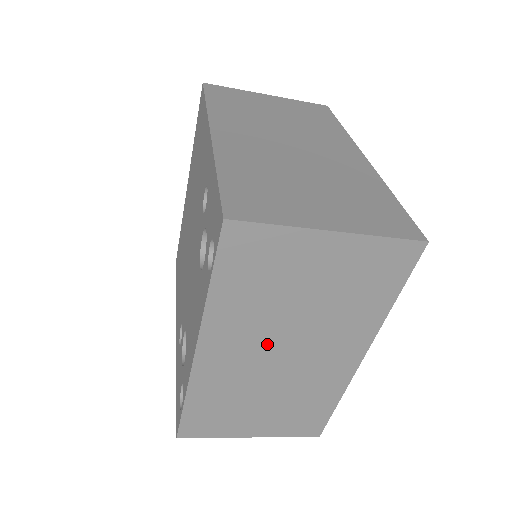
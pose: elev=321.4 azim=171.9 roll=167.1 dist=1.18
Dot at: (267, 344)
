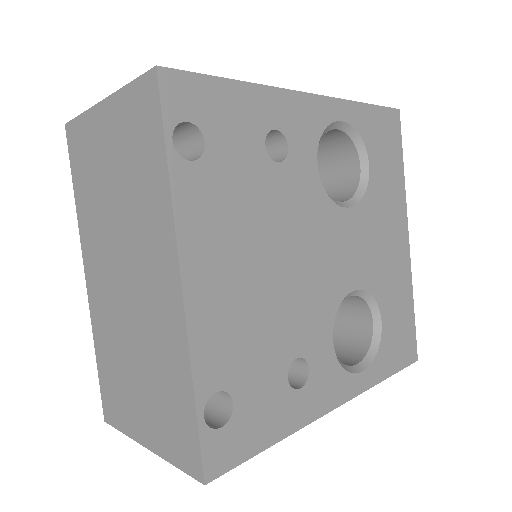
Dot at: (113, 263)
